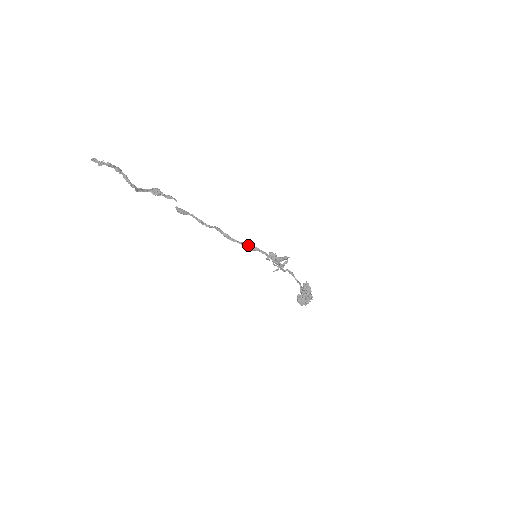
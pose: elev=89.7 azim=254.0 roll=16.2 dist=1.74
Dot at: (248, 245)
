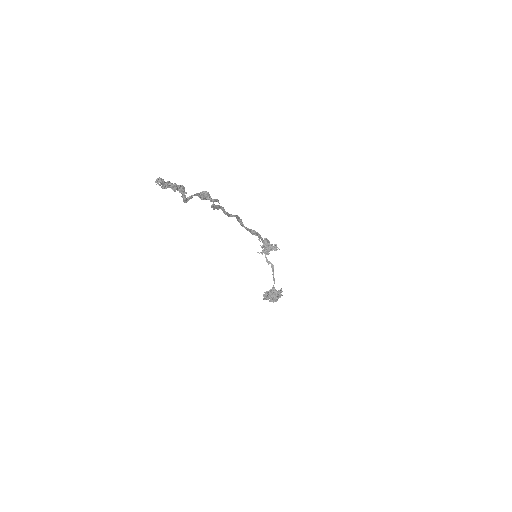
Dot at: (253, 230)
